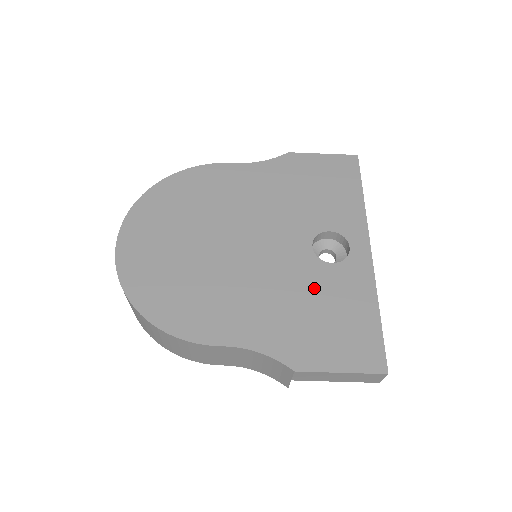
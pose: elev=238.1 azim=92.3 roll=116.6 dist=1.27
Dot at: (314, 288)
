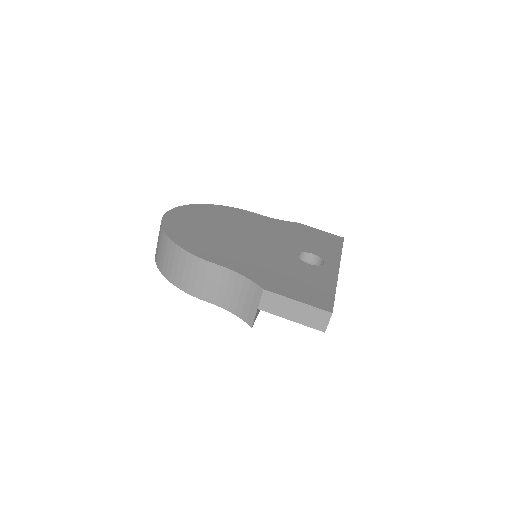
Dot at: (292, 267)
